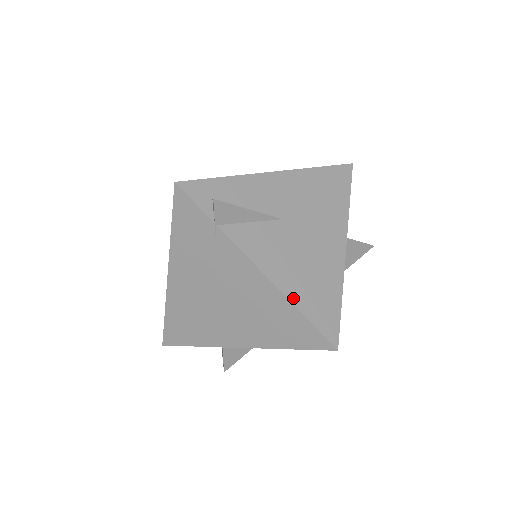
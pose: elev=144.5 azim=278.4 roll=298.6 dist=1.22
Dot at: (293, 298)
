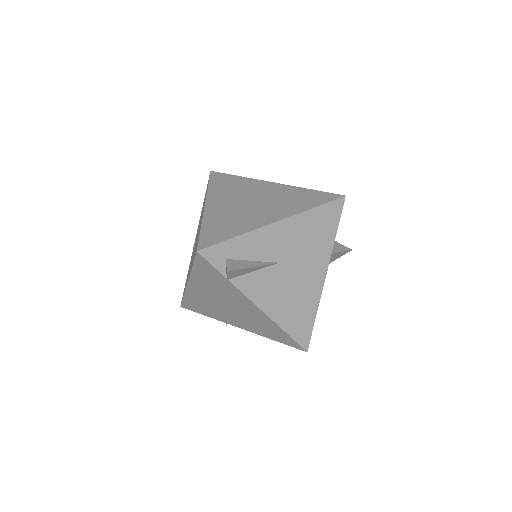
Dot at: (280, 323)
